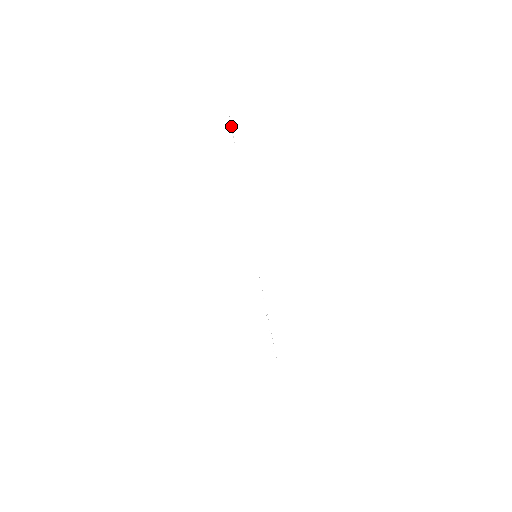
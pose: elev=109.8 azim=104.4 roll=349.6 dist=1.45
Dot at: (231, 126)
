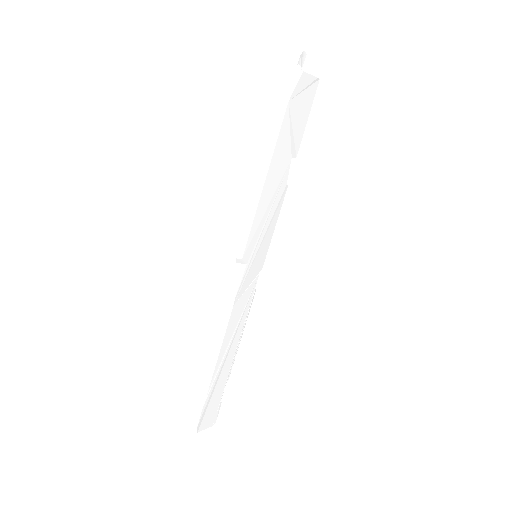
Dot at: (302, 73)
